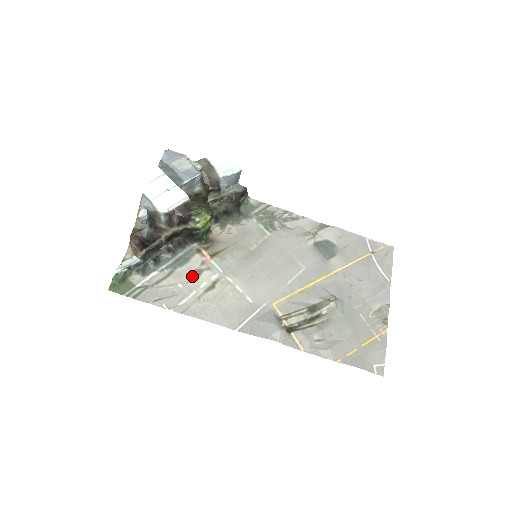
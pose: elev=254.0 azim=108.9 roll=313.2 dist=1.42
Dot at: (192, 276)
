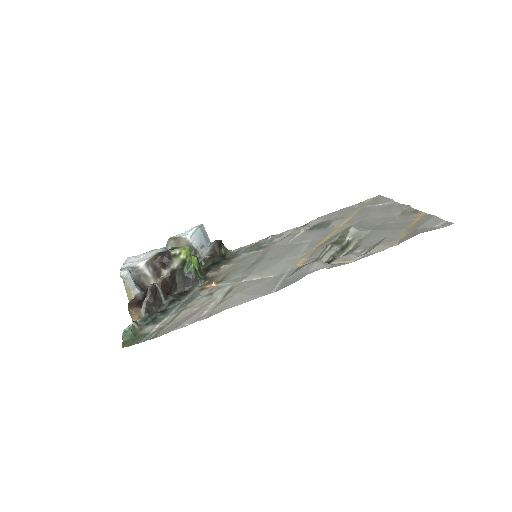
Dot at: (205, 299)
